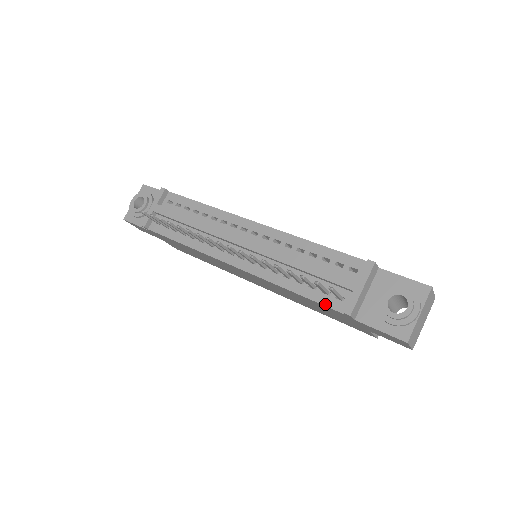
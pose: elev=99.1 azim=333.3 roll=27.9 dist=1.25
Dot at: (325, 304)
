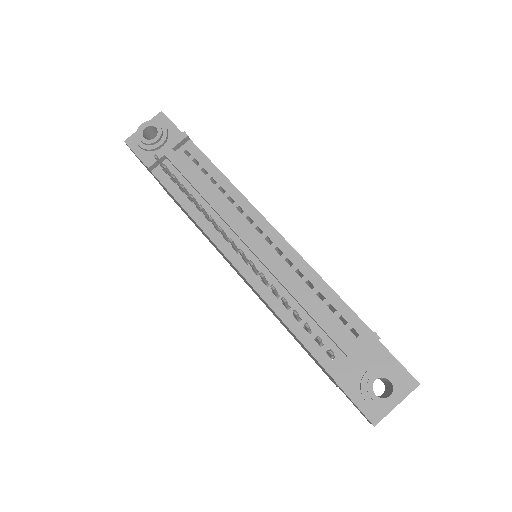
Dot at: (313, 353)
